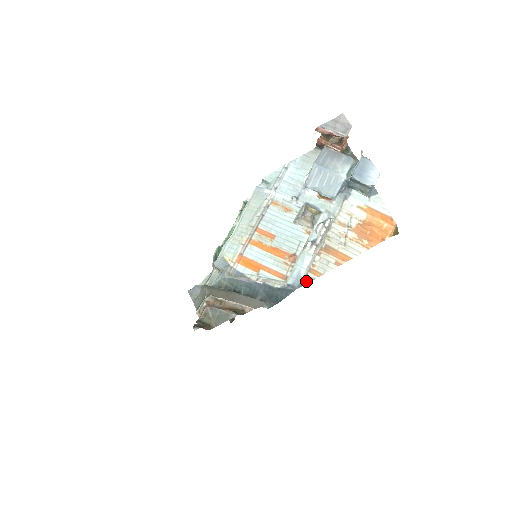
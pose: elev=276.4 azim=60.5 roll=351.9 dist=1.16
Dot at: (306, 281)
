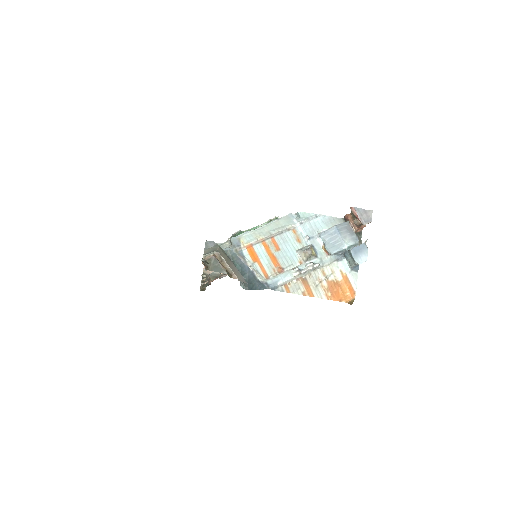
Dot at: (278, 289)
